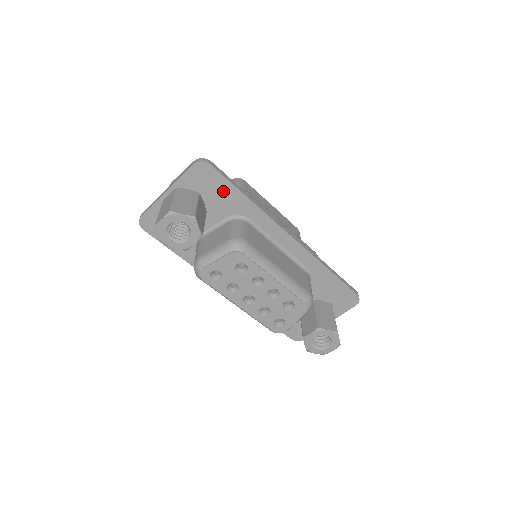
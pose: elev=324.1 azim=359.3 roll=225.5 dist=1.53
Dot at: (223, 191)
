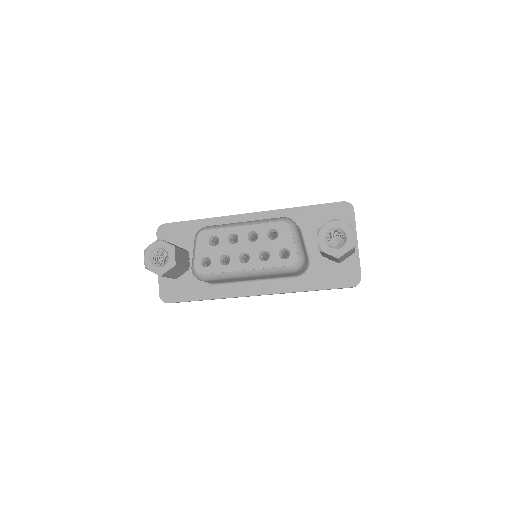
Dot at: (185, 230)
